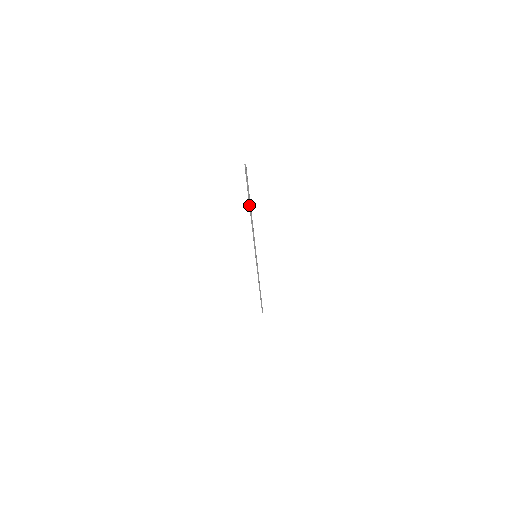
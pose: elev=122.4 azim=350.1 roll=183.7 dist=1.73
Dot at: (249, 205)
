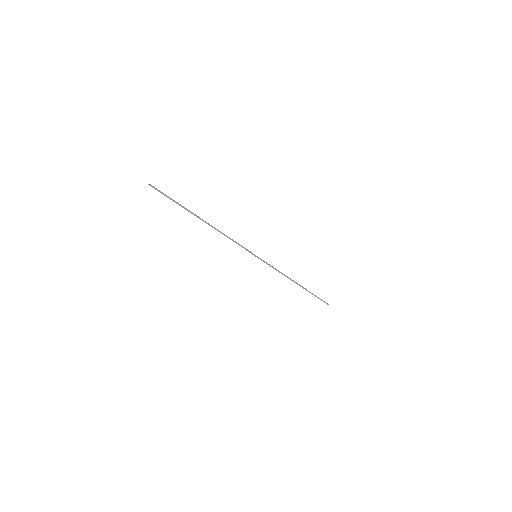
Dot at: occluded
